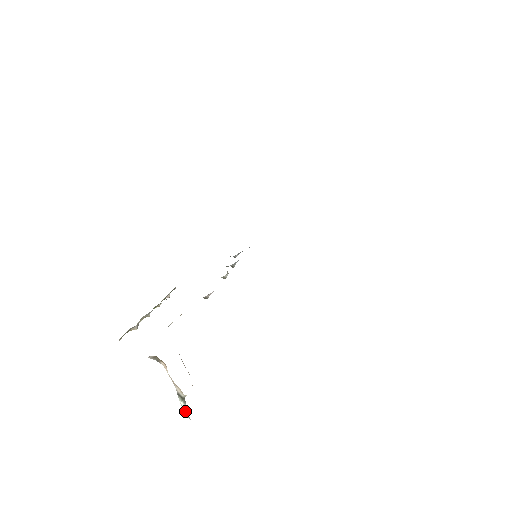
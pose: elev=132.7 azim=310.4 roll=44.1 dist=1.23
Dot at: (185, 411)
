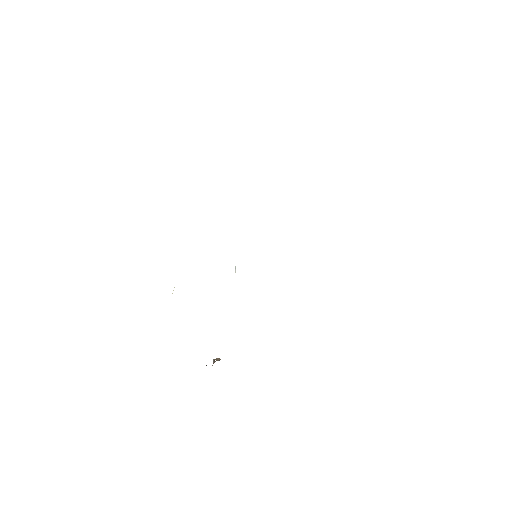
Dot at: occluded
